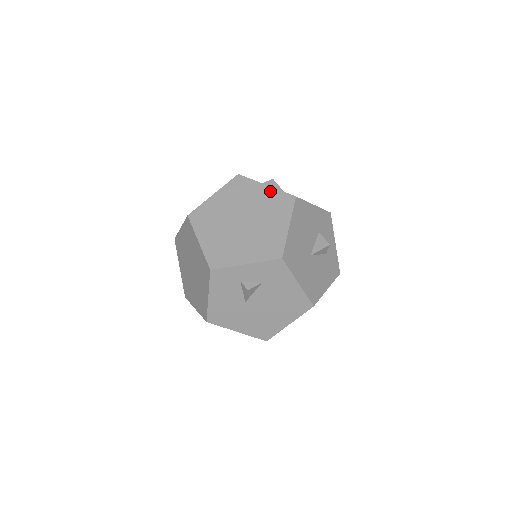
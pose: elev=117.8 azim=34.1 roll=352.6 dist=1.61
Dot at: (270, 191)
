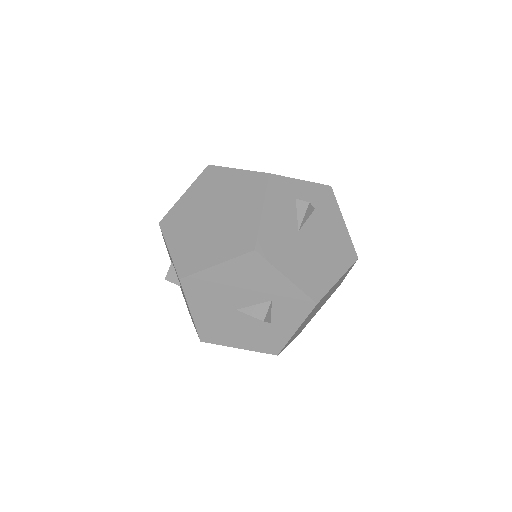
Dot at: occluded
